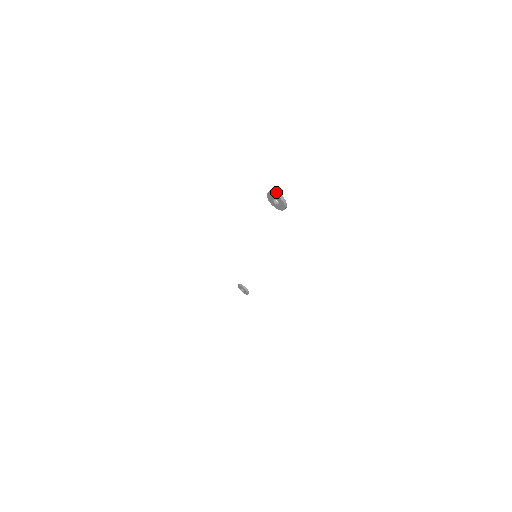
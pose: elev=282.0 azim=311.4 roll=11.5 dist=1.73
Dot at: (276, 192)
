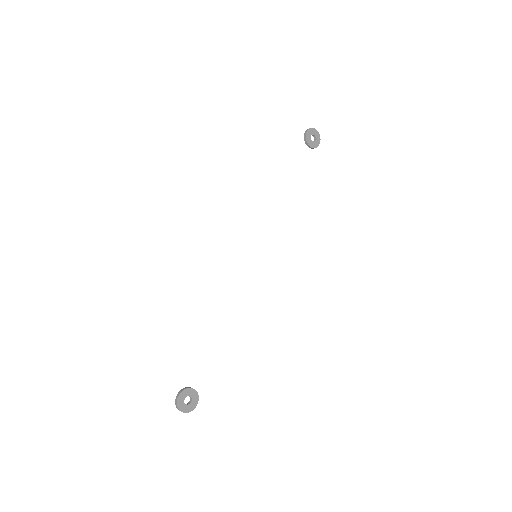
Dot at: occluded
